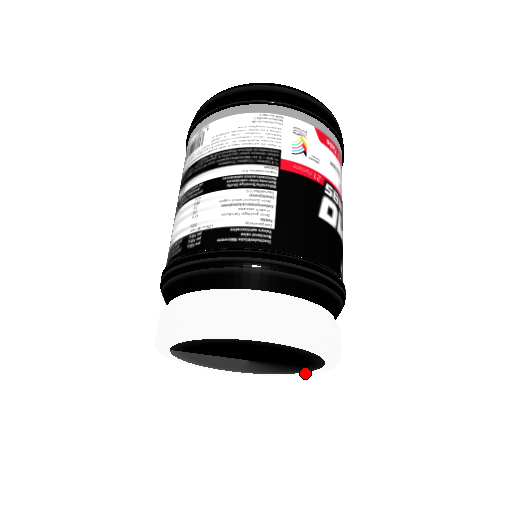
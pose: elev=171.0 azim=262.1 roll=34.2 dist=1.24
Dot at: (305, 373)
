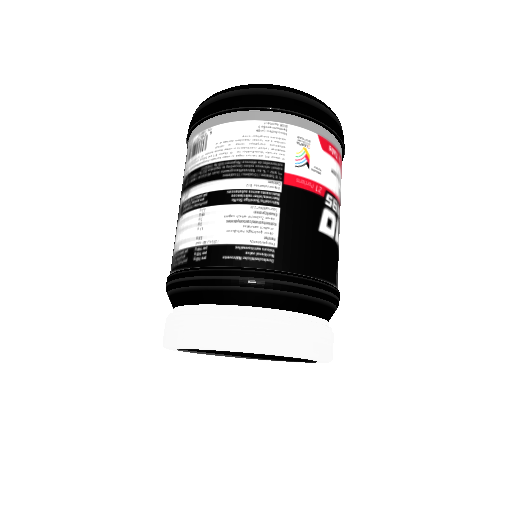
Dot at: (298, 362)
